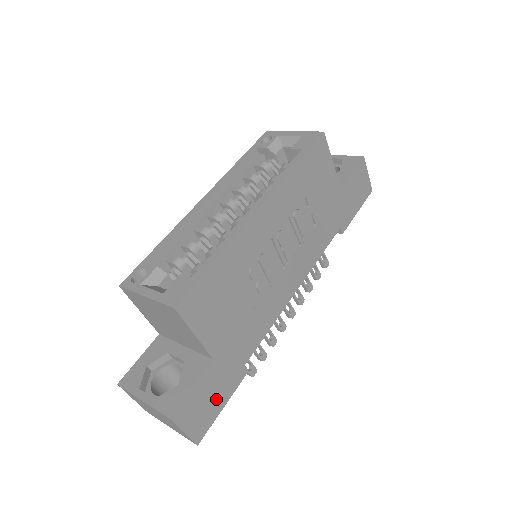
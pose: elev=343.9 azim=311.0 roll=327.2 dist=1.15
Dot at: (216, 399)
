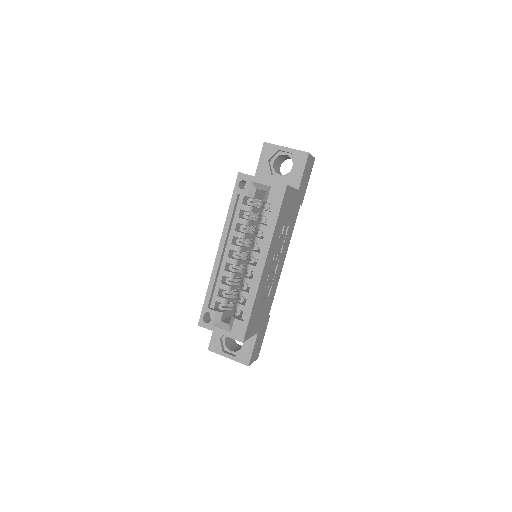
Dot at: (261, 340)
